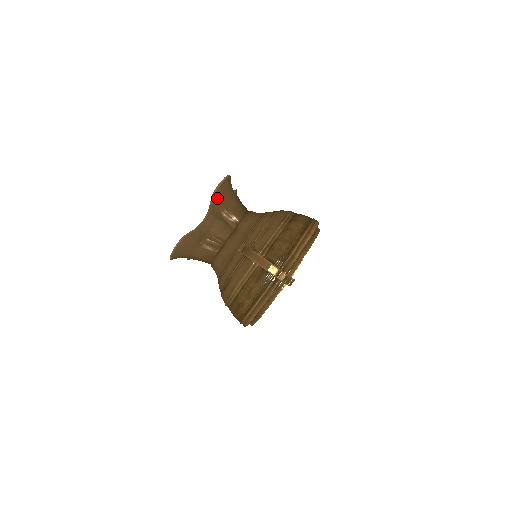
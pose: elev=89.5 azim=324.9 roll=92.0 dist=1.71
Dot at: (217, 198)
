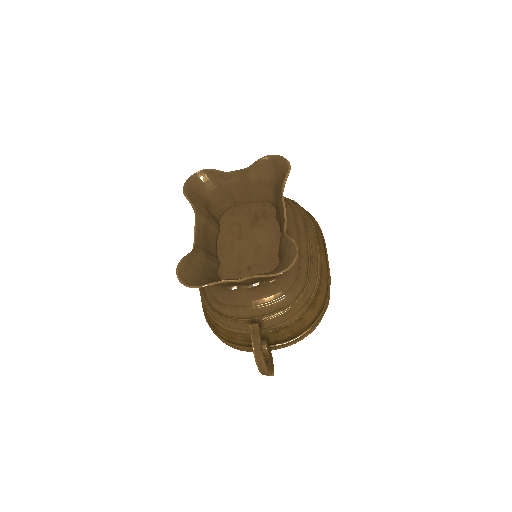
Dot at: (267, 276)
